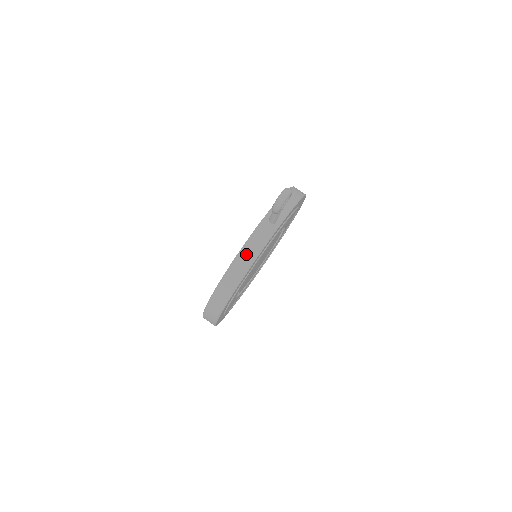
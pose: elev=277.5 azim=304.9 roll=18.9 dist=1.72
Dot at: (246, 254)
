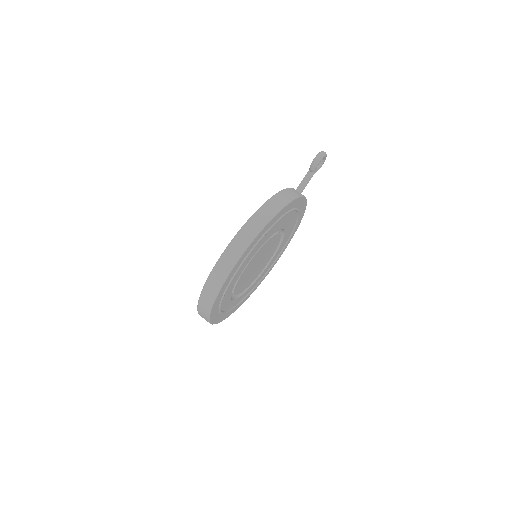
Dot at: (283, 195)
